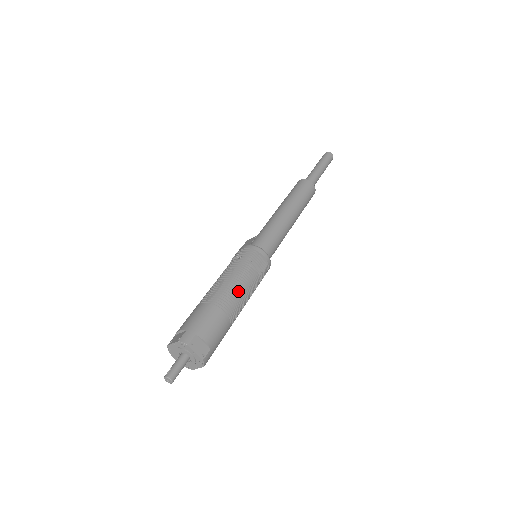
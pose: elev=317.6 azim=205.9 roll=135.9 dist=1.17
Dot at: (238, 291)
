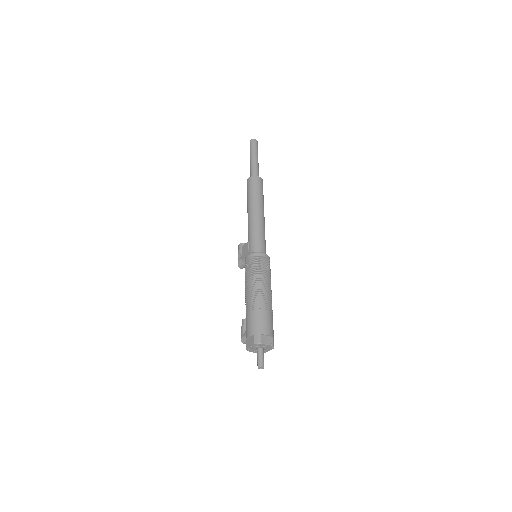
Dot at: (265, 291)
